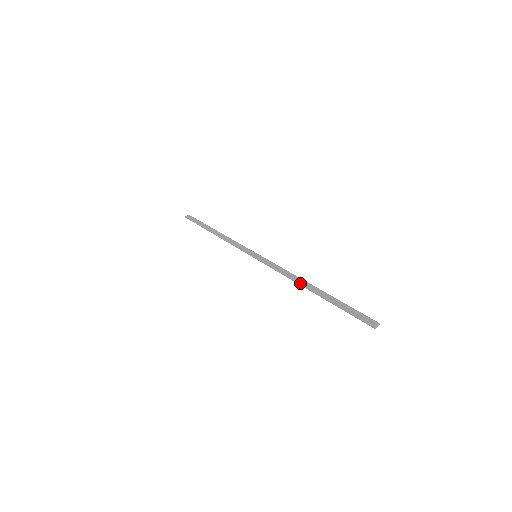
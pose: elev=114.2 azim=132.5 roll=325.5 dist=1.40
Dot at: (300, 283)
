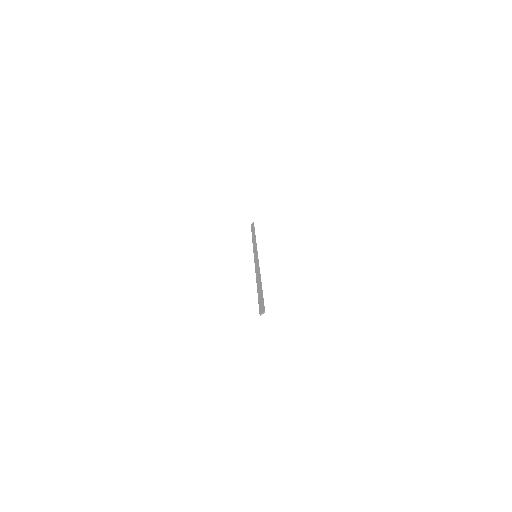
Dot at: (256, 278)
